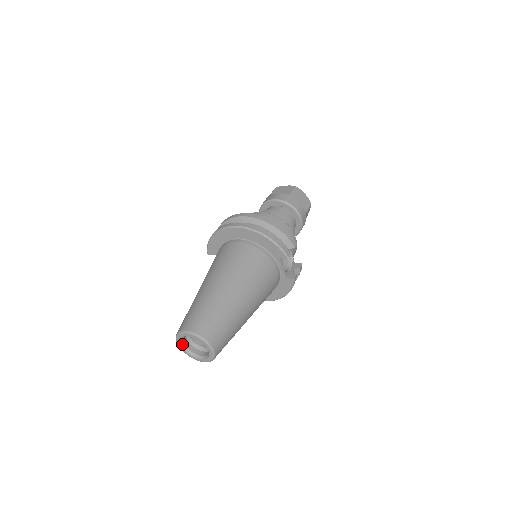
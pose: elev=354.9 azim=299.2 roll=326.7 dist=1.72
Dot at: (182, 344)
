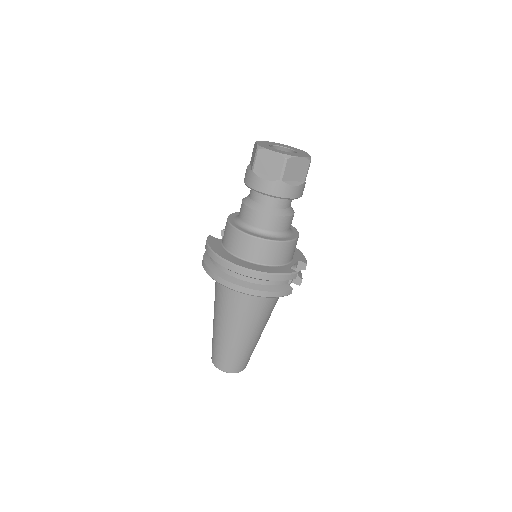
Dot at: occluded
